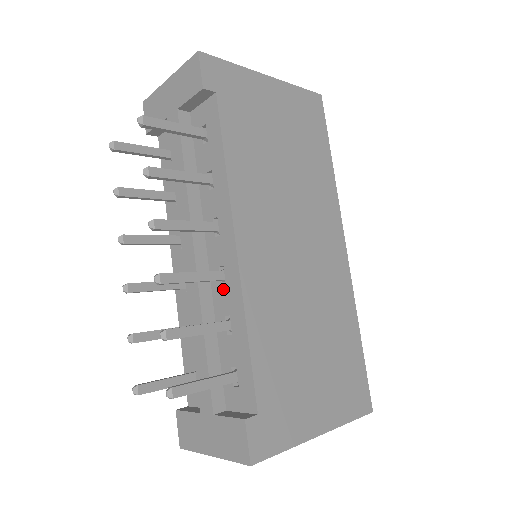
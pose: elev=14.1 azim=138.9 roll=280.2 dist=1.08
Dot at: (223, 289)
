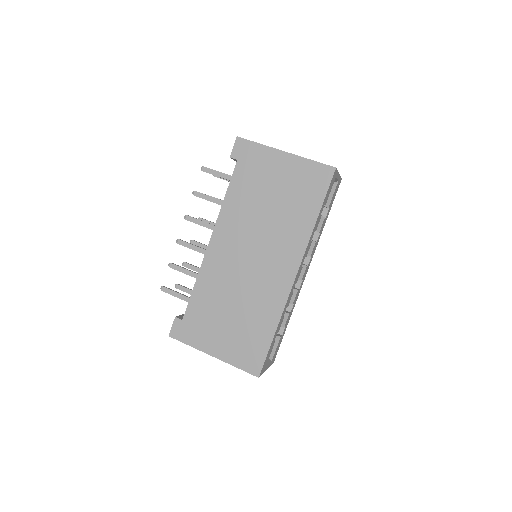
Dot at: occluded
